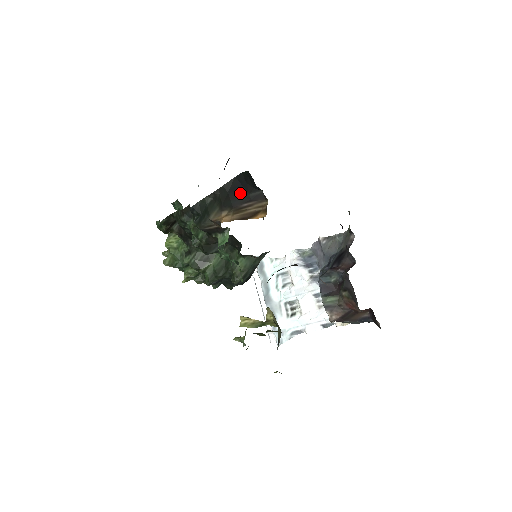
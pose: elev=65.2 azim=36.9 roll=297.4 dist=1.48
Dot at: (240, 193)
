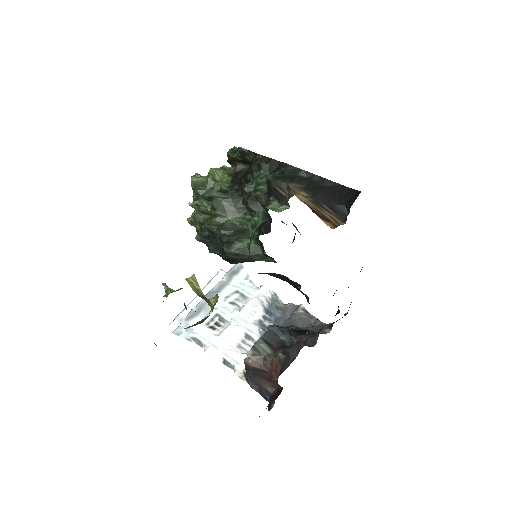
Dot at: (332, 197)
